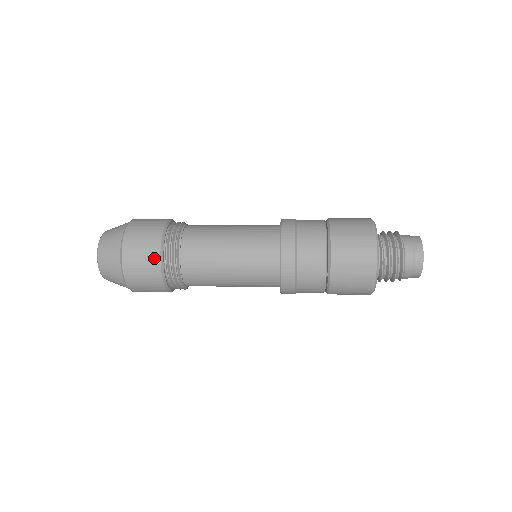
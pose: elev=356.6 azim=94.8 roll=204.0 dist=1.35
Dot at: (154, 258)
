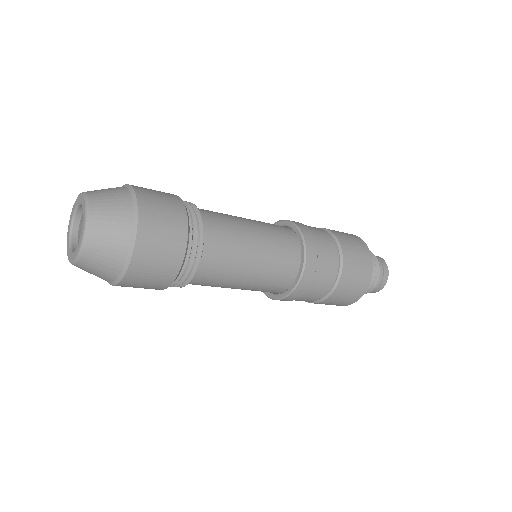
Dot at: (180, 232)
